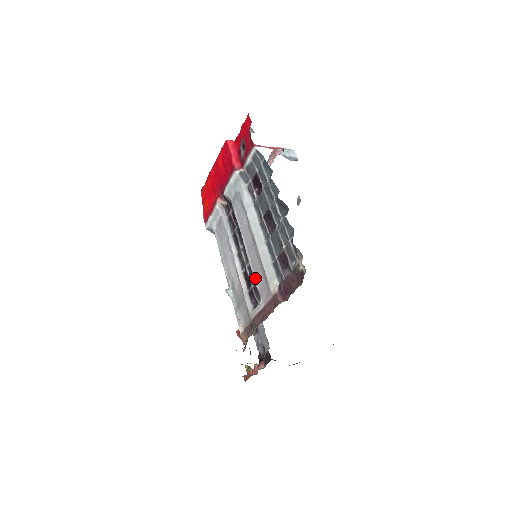
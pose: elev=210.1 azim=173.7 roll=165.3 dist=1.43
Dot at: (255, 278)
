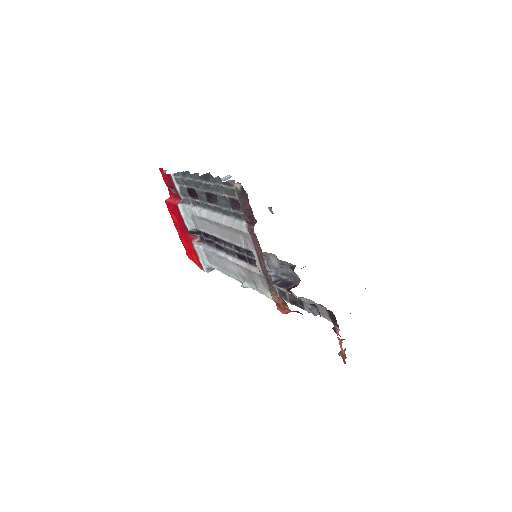
Dot at: (239, 245)
